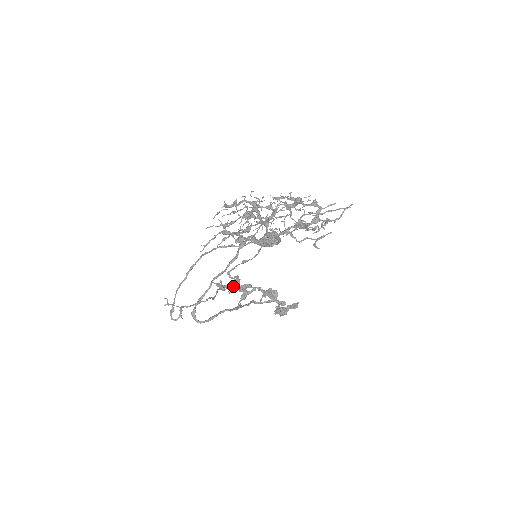
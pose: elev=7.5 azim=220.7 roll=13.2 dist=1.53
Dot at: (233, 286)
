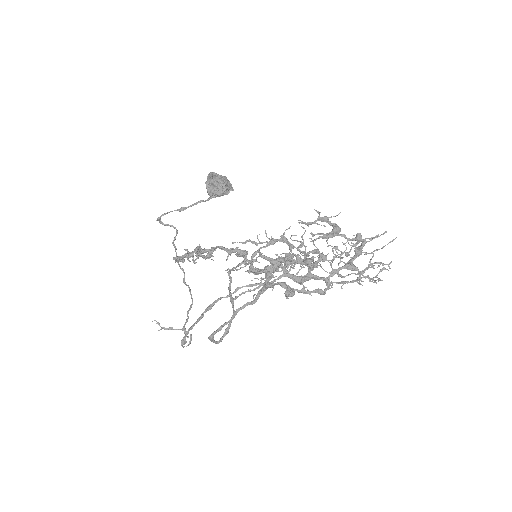
Dot at: (193, 254)
